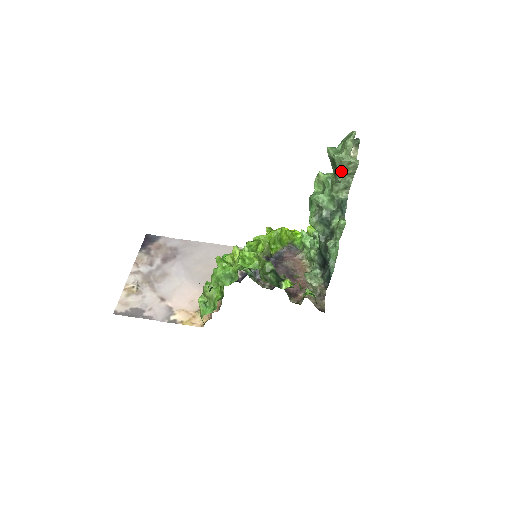
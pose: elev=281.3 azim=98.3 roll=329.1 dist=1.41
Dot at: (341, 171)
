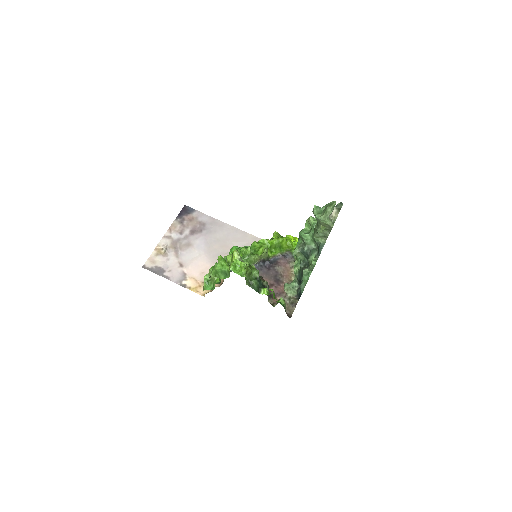
Dot at: (320, 227)
